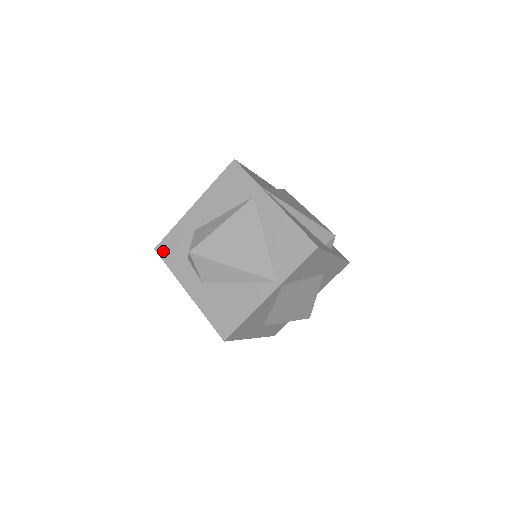
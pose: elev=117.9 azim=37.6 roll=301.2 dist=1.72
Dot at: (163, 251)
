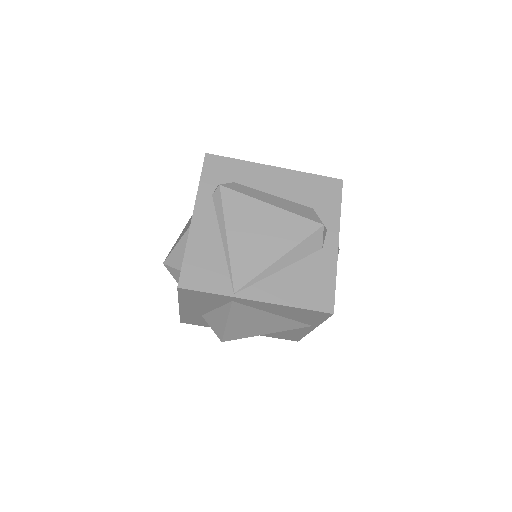
Dot at: (190, 323)
